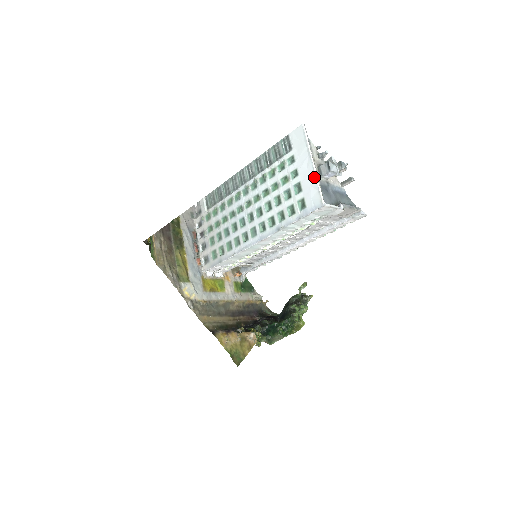
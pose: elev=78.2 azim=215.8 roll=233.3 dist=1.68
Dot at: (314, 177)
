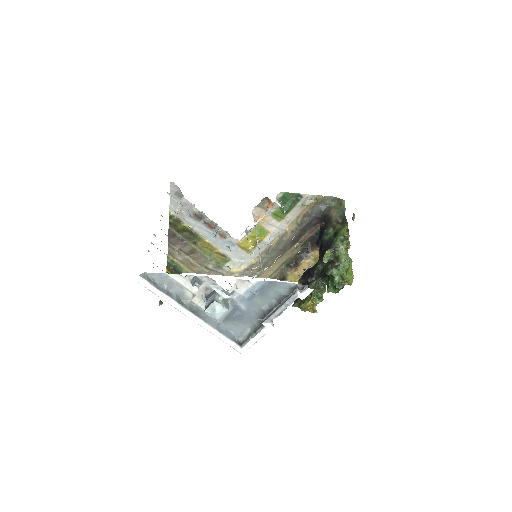
Dot at: (208, 329)
